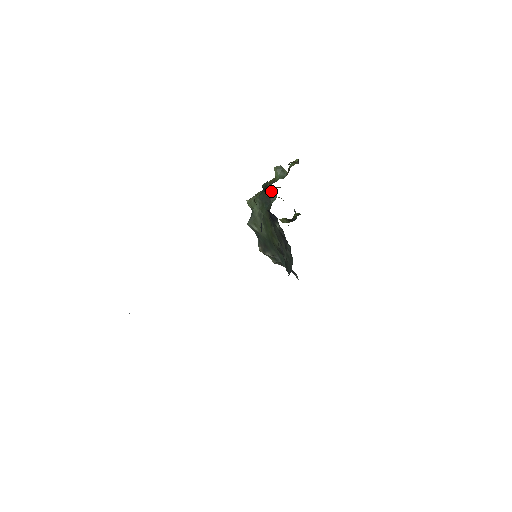
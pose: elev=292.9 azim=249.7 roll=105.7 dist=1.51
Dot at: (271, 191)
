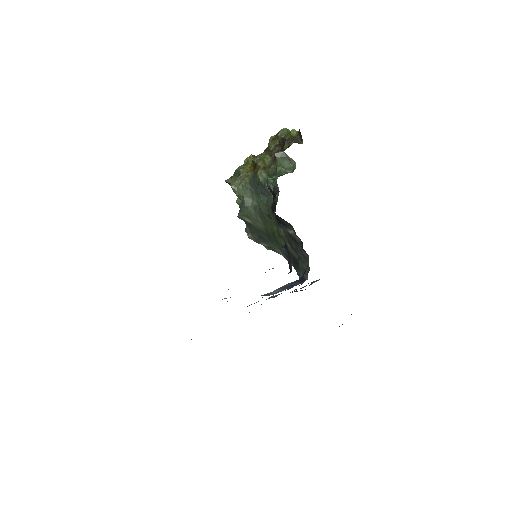
Dot at: occluded
